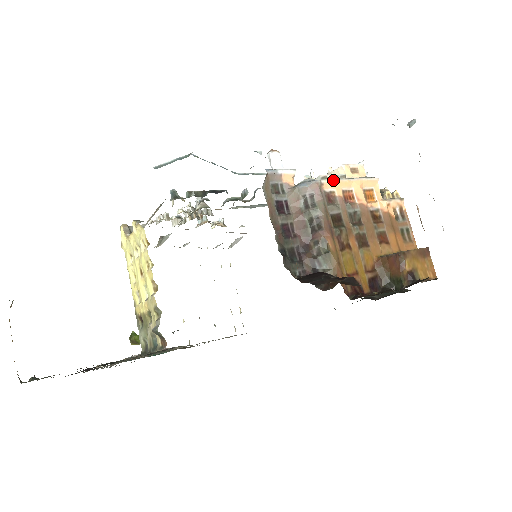
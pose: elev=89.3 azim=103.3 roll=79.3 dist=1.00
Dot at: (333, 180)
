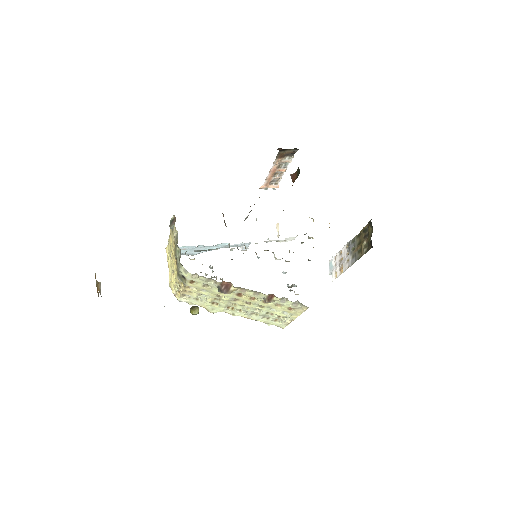
Dot at: occluded
